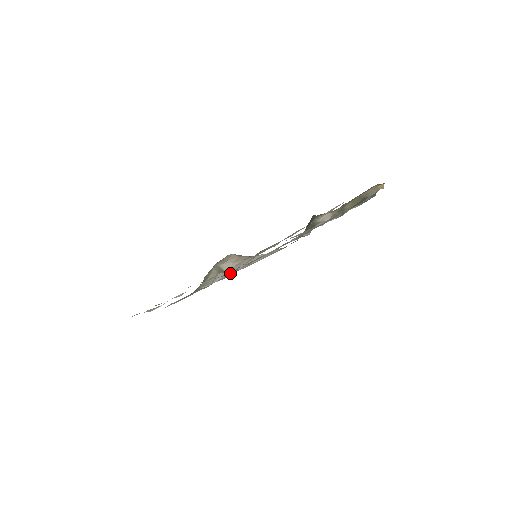
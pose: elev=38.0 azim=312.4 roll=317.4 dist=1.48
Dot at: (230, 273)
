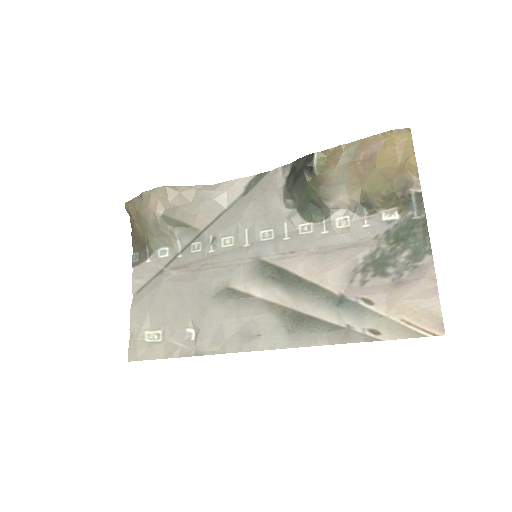
Dot at: (237, 290)
